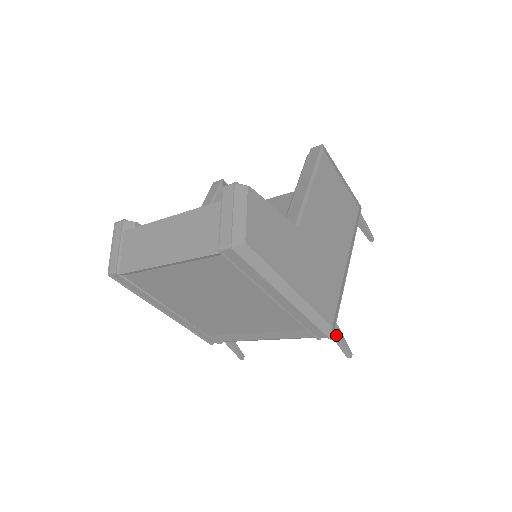
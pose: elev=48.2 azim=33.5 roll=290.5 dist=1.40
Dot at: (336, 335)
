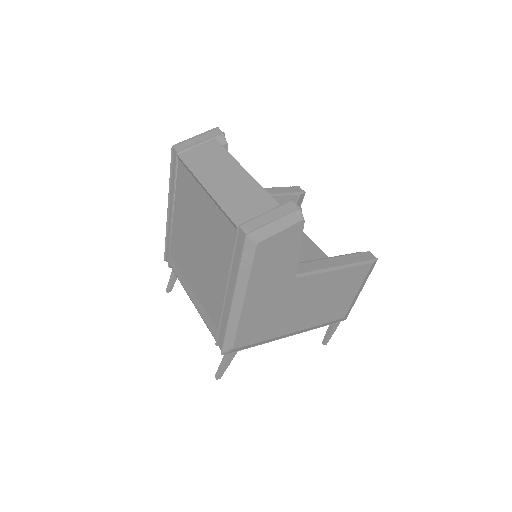
Dot at: (228, 357)
